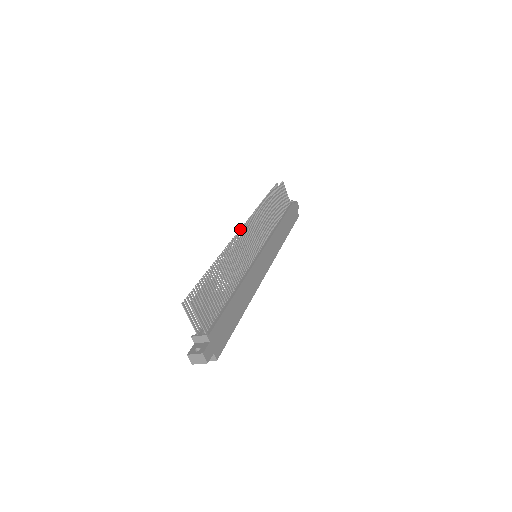
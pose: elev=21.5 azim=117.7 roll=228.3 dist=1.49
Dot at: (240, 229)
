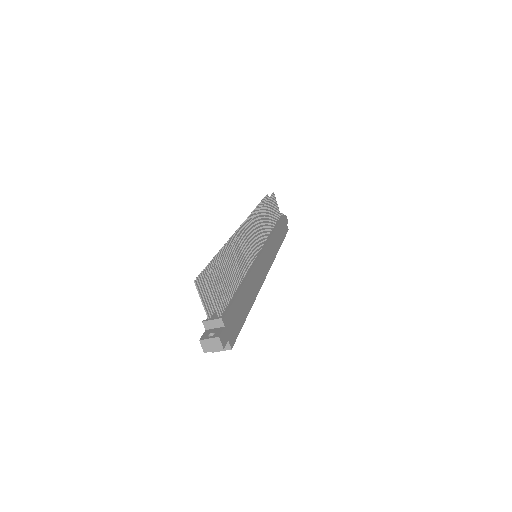
Dot at: (241, 225)
